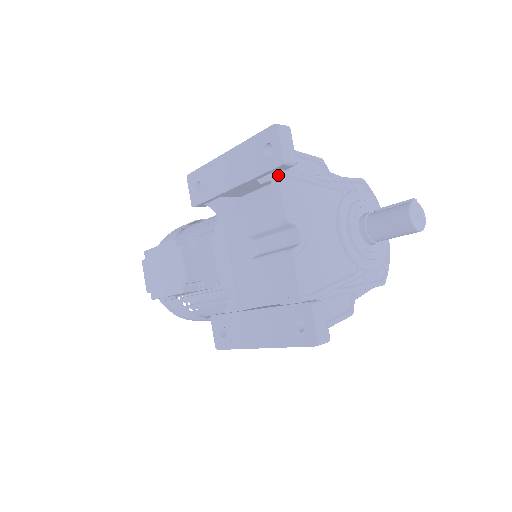
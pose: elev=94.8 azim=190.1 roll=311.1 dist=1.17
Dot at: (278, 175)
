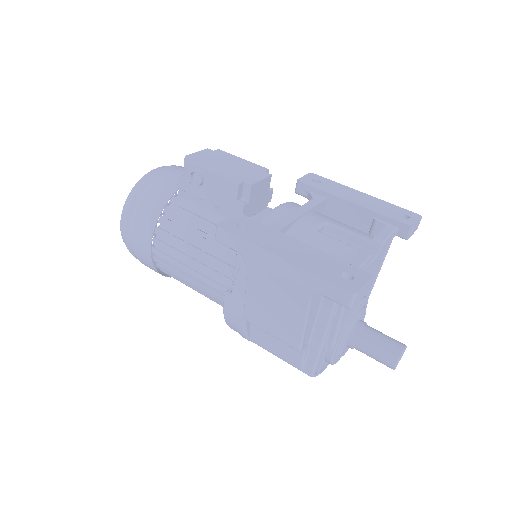
Dot at: (396, 228)
